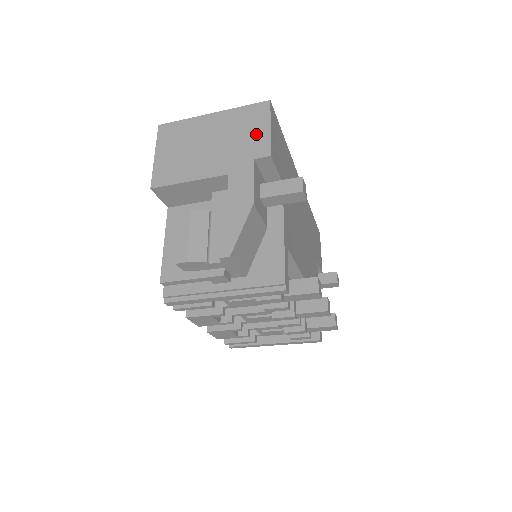
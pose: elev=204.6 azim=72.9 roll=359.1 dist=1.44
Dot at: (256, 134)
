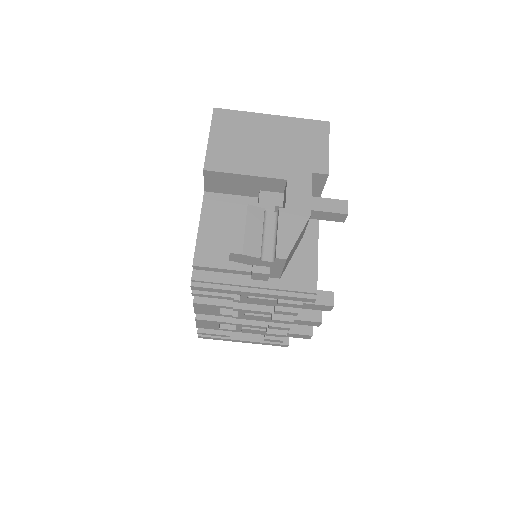
Dot at: (315, 149)
